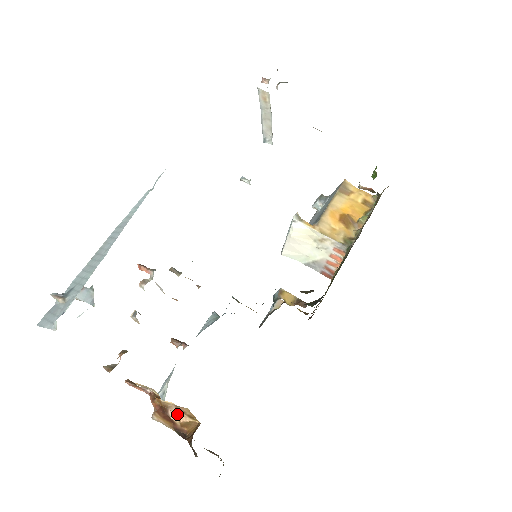
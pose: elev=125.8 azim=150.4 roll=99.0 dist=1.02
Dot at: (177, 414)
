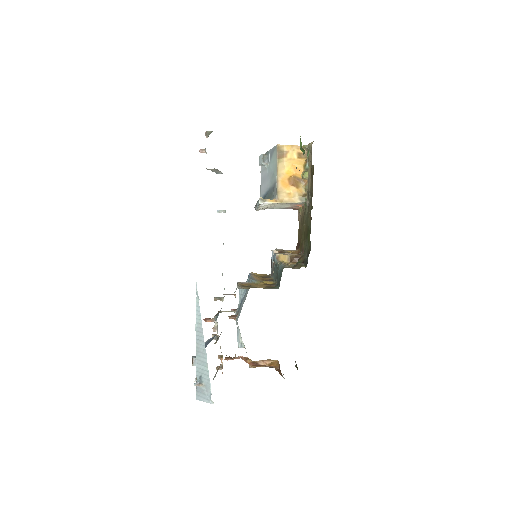
Dot at: occluded
